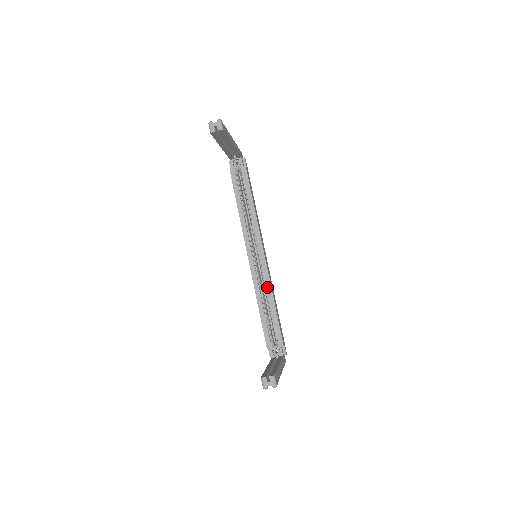
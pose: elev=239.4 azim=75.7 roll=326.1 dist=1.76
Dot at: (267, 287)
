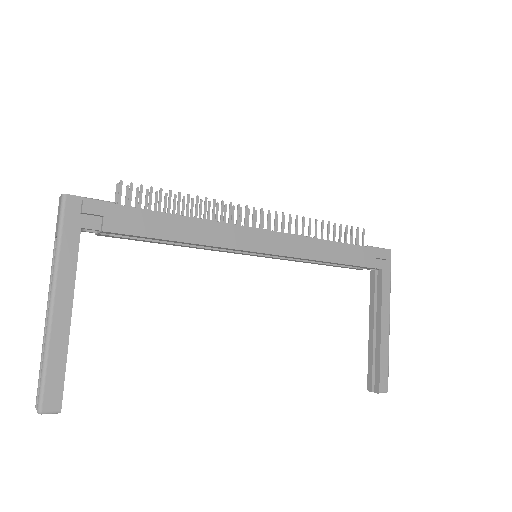
Dot at: occluded
